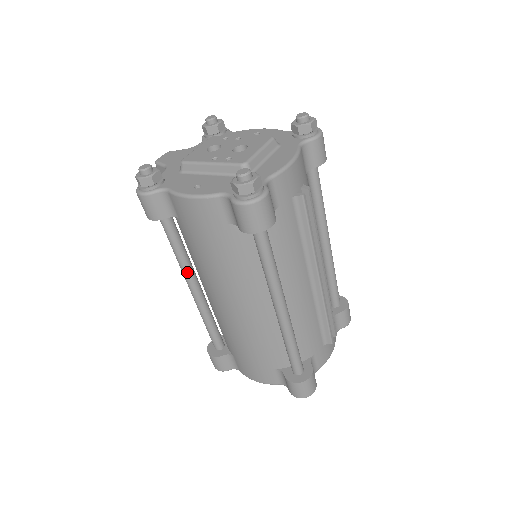
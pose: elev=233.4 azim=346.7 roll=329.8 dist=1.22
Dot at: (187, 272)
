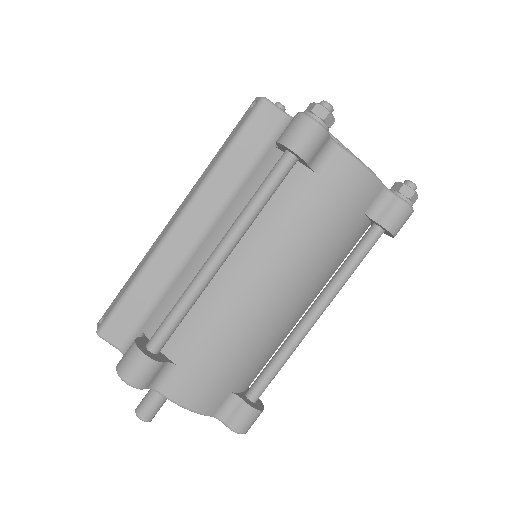
Dot at: (244, 232)
